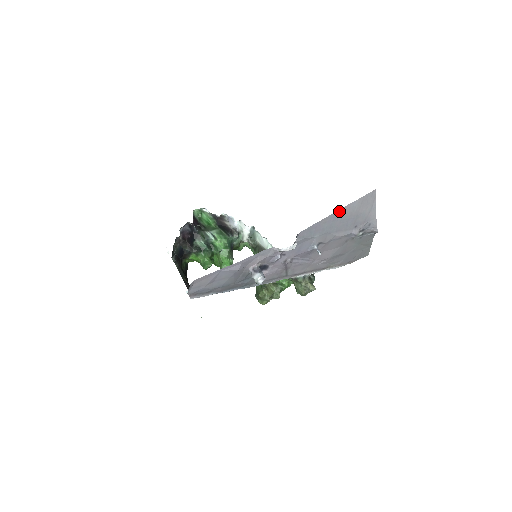
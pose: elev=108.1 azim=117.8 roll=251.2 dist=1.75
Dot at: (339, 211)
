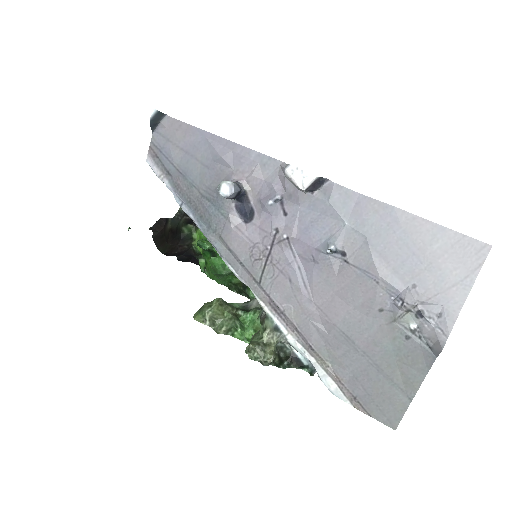
Dot at: (409, 217)
